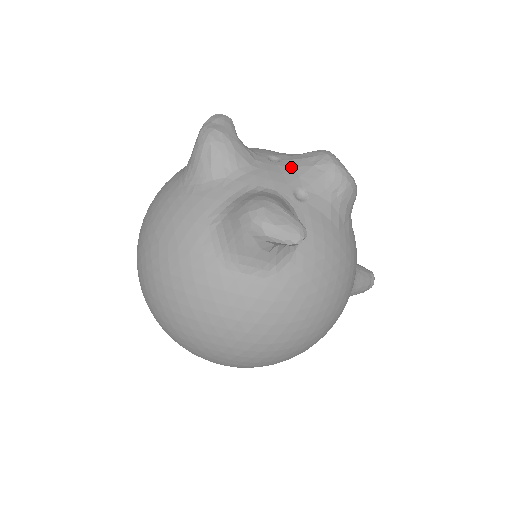
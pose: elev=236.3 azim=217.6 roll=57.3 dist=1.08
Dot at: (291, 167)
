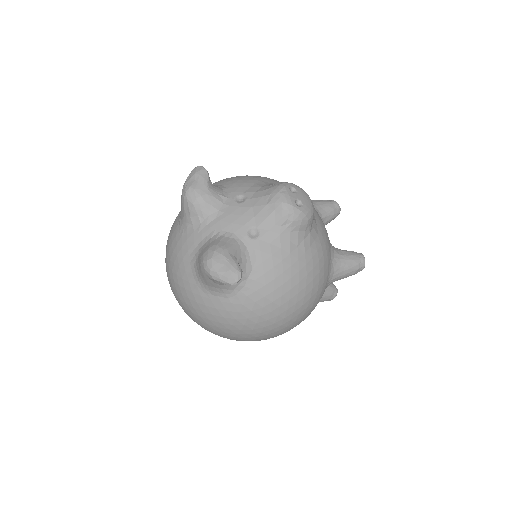
Dot at: (250, 207)
